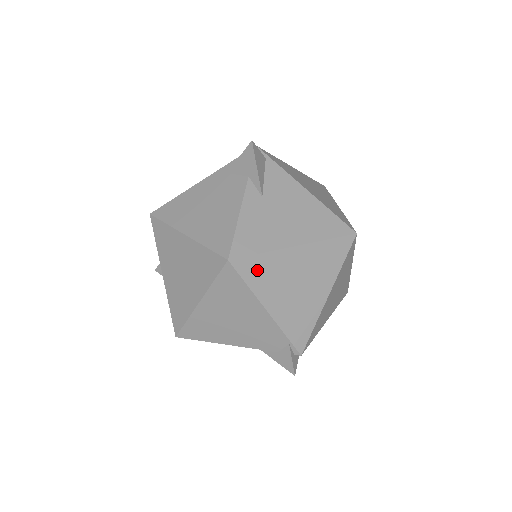
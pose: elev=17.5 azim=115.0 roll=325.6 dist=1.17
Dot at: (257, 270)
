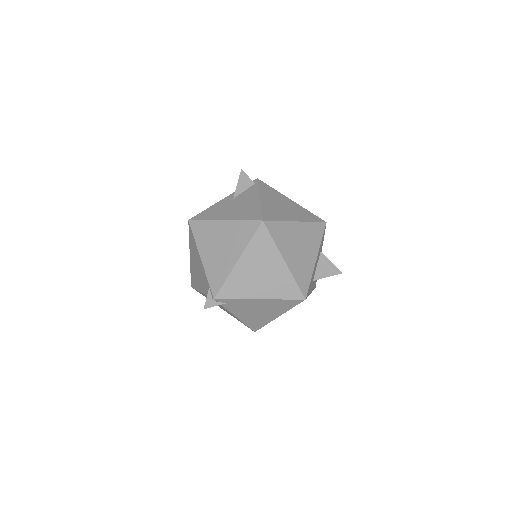
Dot at: (201, 230)
